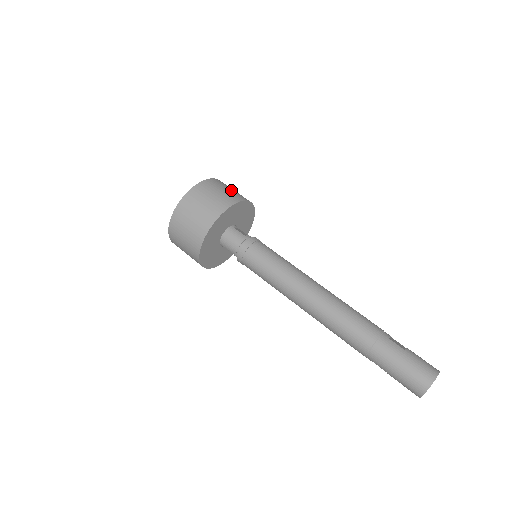
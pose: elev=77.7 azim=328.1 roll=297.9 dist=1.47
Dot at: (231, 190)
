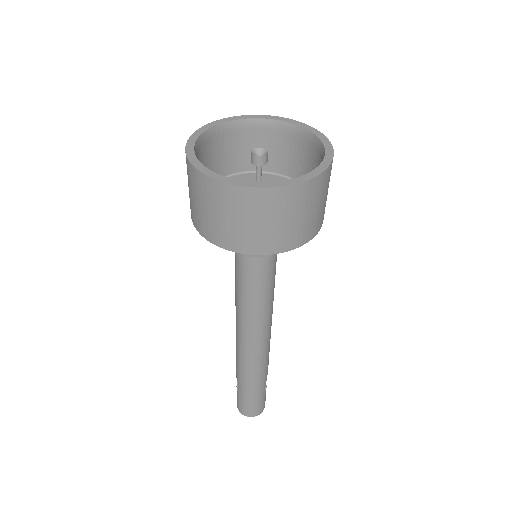
Dot at: occluded
